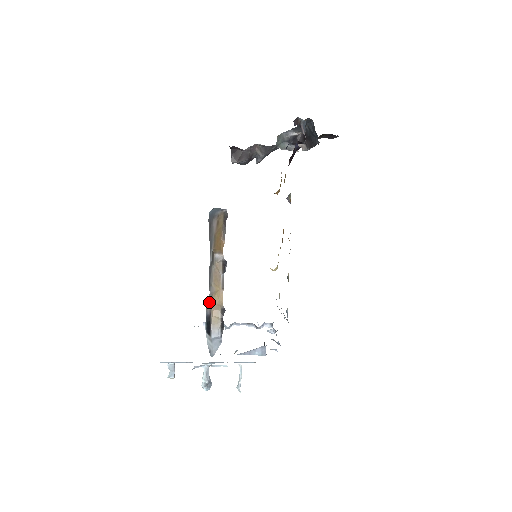
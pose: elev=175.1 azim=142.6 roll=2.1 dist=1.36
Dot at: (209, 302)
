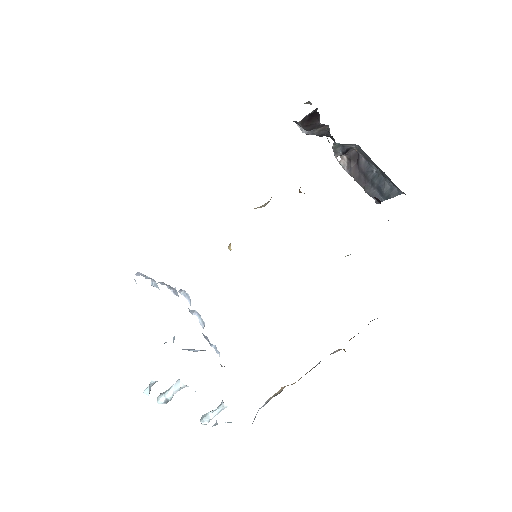
Dot at: occluded
